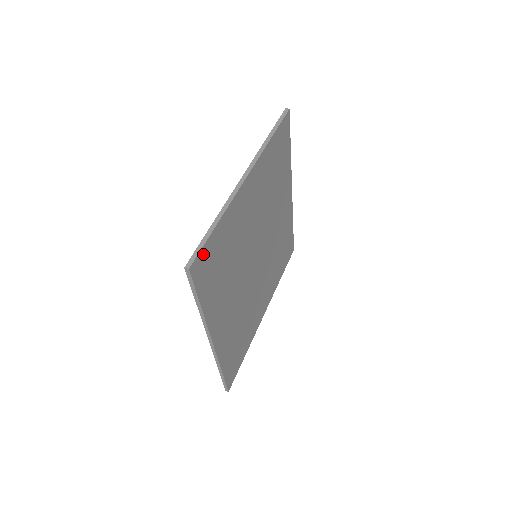
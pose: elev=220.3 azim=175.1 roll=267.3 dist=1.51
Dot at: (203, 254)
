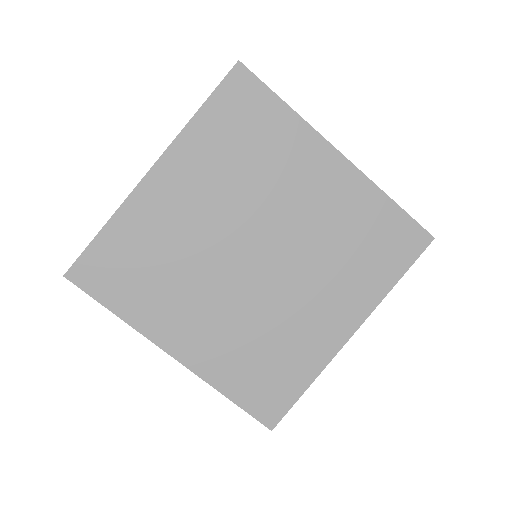
Dot at: (87, 261)
